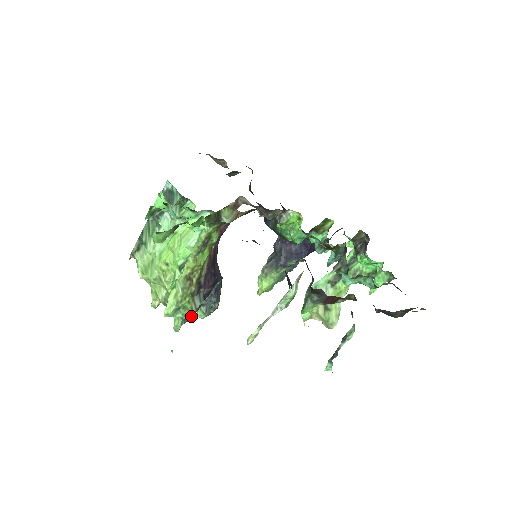
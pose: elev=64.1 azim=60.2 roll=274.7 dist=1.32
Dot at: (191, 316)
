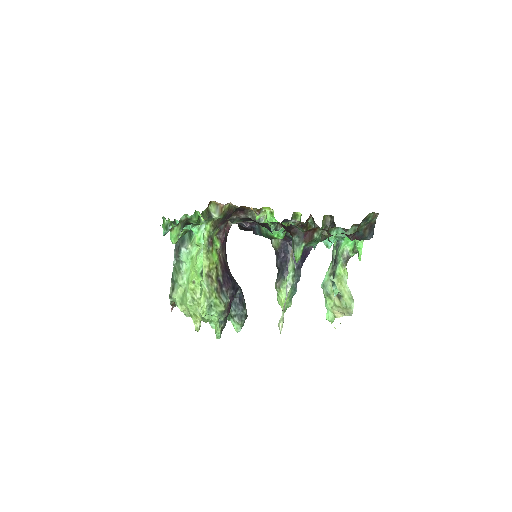
Dot at: (225, 319)
